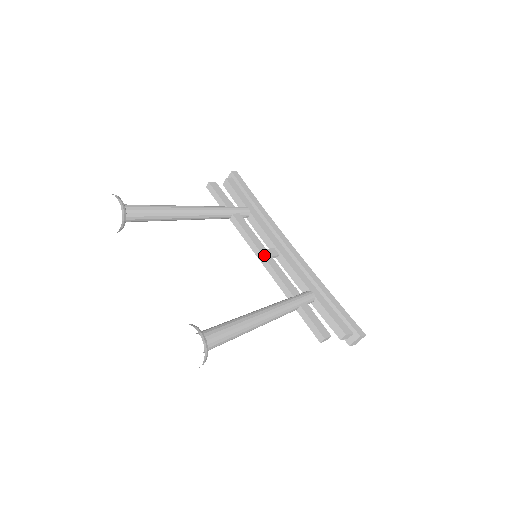
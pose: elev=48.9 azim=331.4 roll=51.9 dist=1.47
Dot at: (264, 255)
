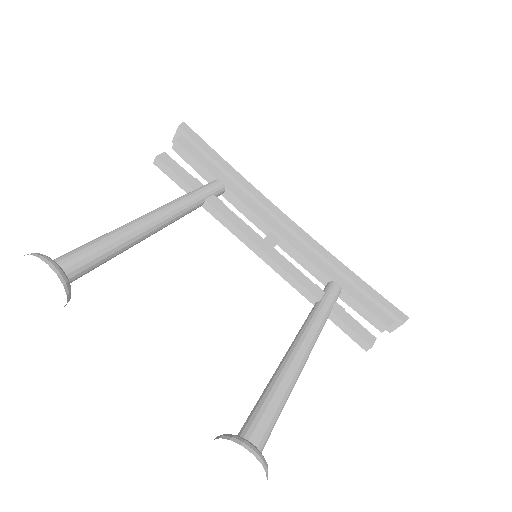
Dot at: (266, 251)
